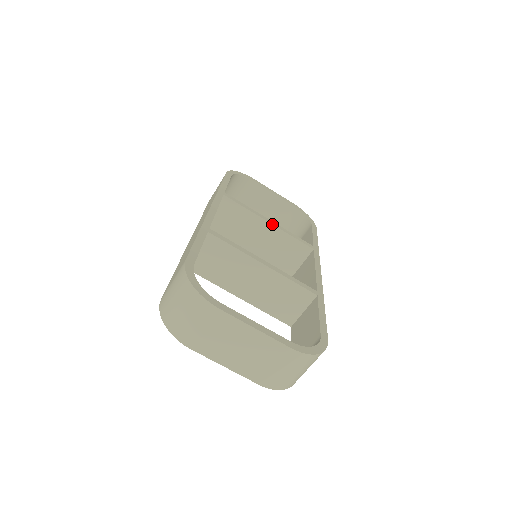
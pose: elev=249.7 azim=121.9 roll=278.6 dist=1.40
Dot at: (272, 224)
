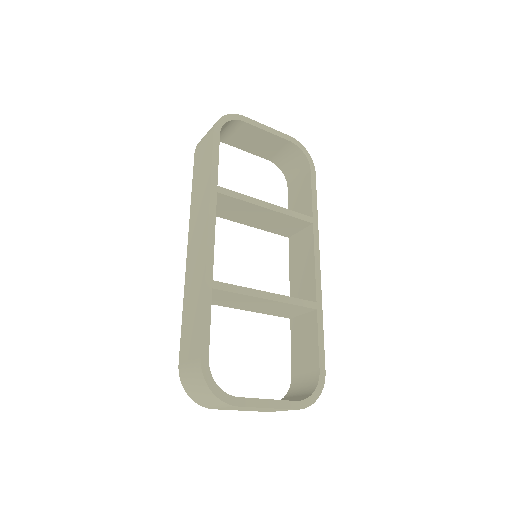
Dot at: (271, 209)
